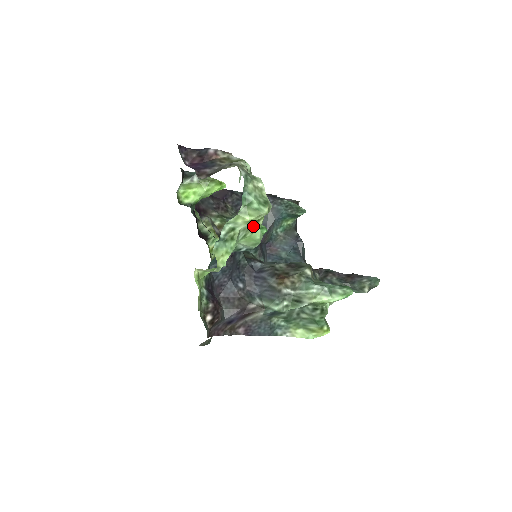
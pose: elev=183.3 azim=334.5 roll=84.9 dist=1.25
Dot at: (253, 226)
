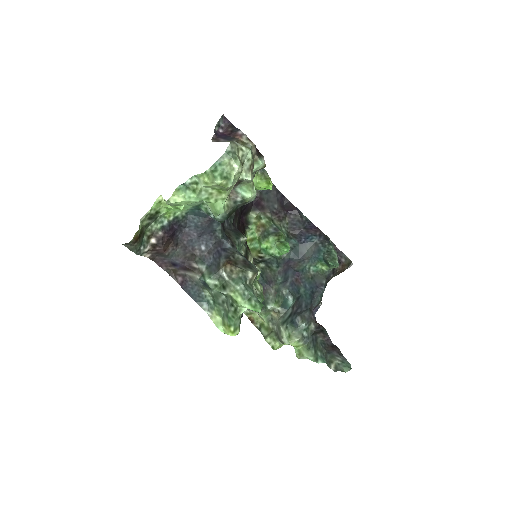
Dot at: (216, 195)
